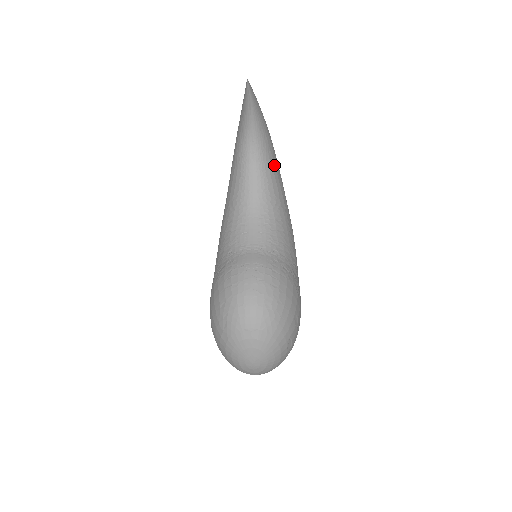
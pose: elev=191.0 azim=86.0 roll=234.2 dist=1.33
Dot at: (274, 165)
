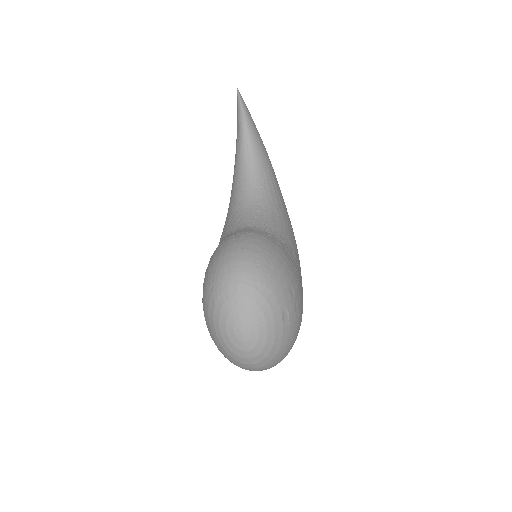
Dot at: (270, 172)
